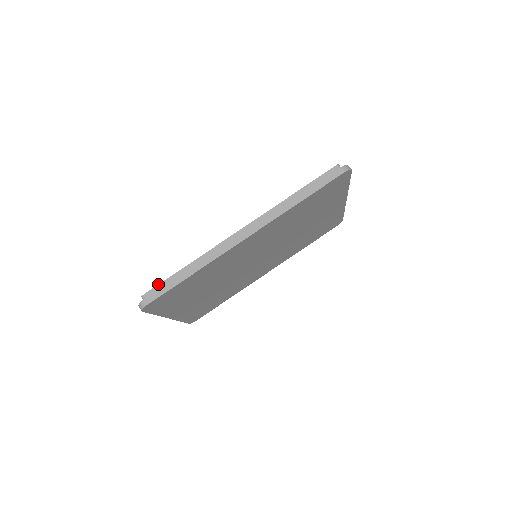
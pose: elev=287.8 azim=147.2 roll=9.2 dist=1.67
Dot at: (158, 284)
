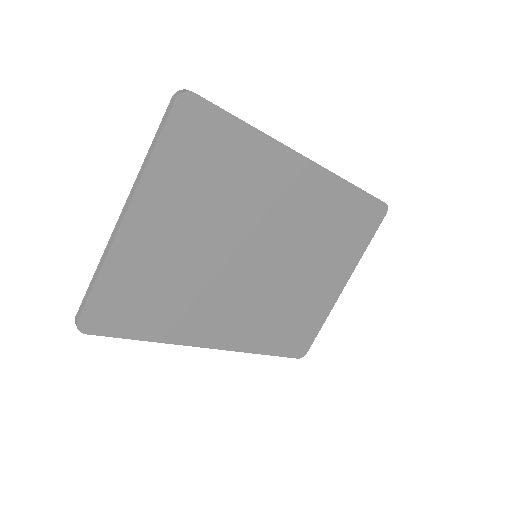
Dot at: occluded
